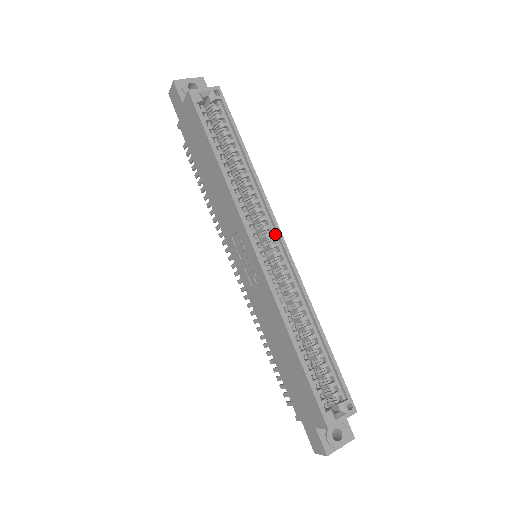
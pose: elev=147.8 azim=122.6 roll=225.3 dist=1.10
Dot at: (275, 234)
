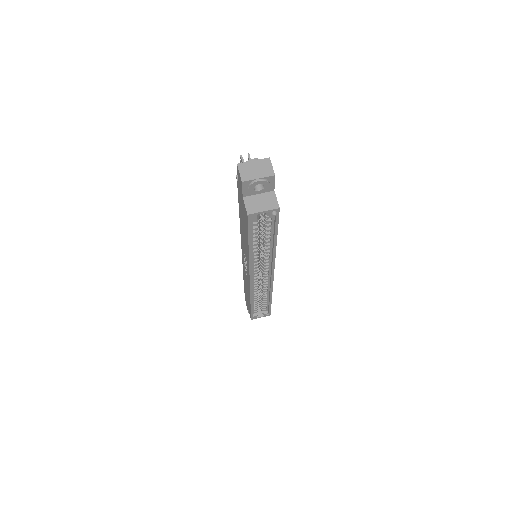
Dot at: (270, 270)
